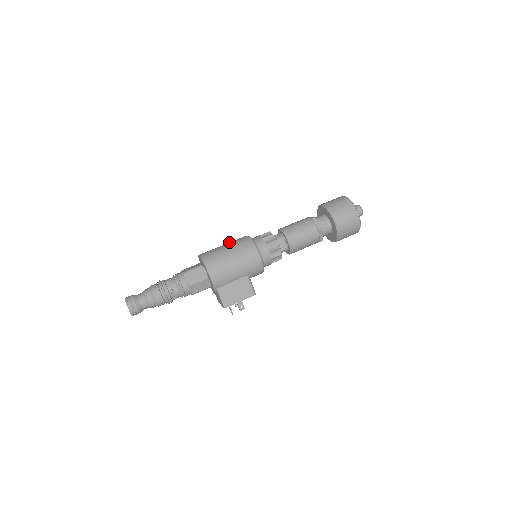
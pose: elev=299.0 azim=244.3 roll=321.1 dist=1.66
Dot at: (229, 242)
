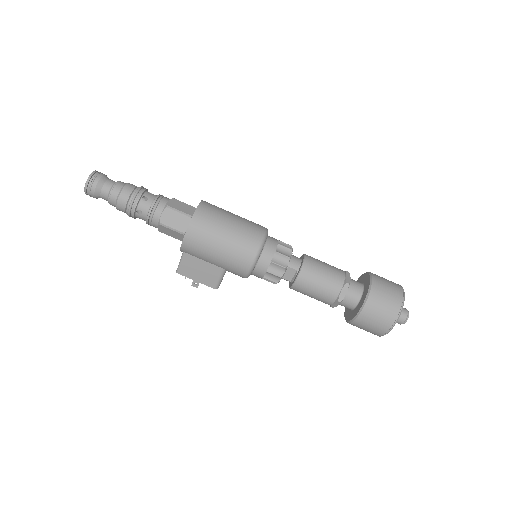
Dot at: (242, 220)
